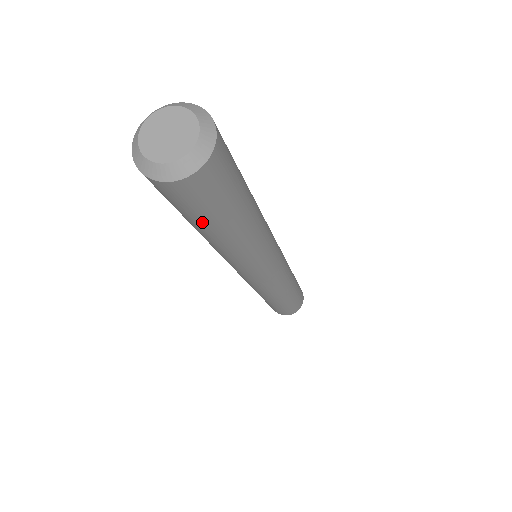
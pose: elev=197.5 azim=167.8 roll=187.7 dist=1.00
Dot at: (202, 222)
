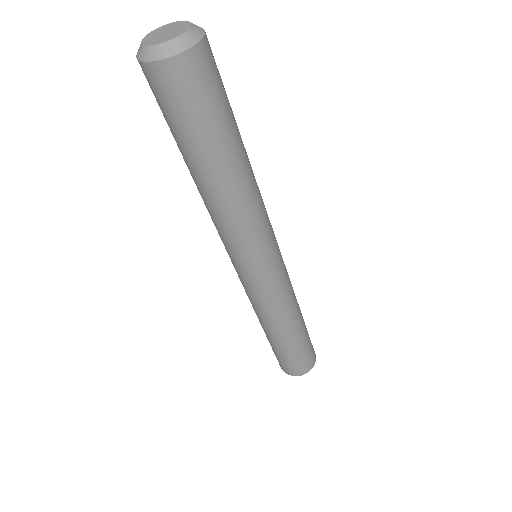
Dot at: (223, 126)
